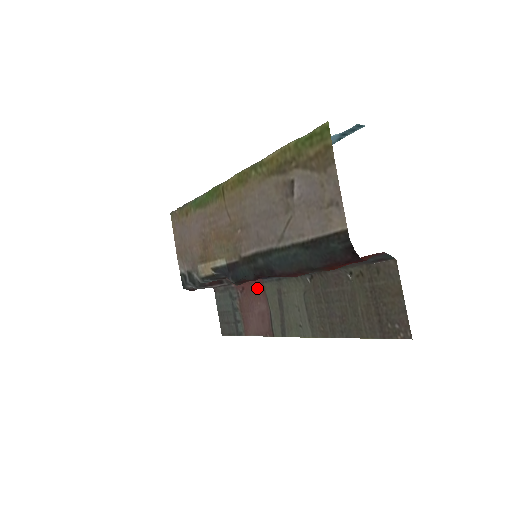
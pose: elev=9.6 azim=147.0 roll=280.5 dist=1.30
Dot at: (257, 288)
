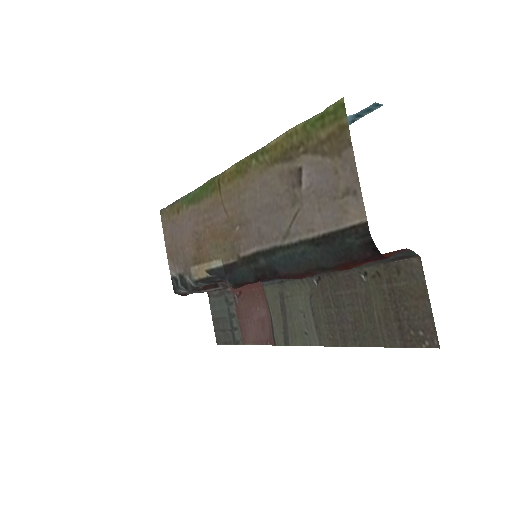
Dot at: (256, 292)
